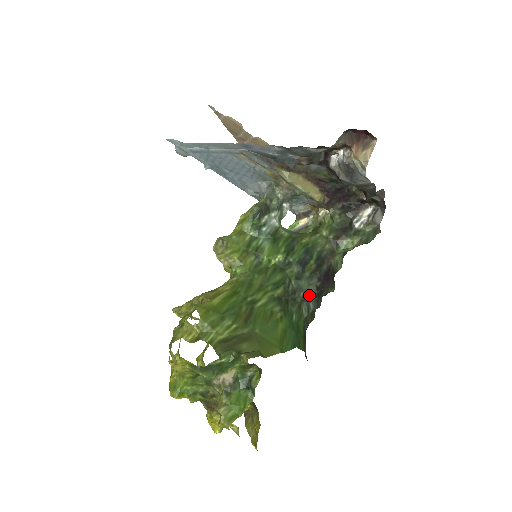
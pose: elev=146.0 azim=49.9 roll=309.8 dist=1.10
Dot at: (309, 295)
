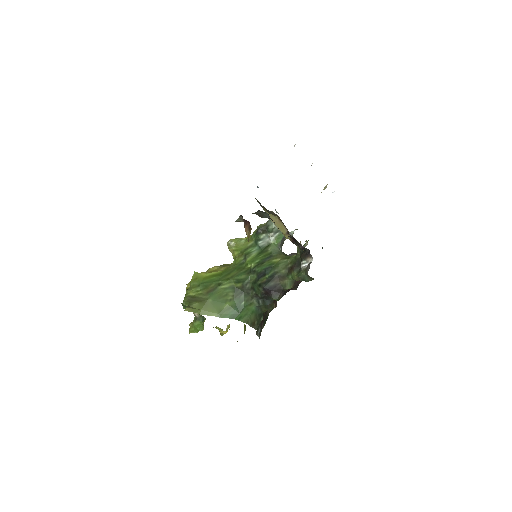
Dot at: (258, 295)
